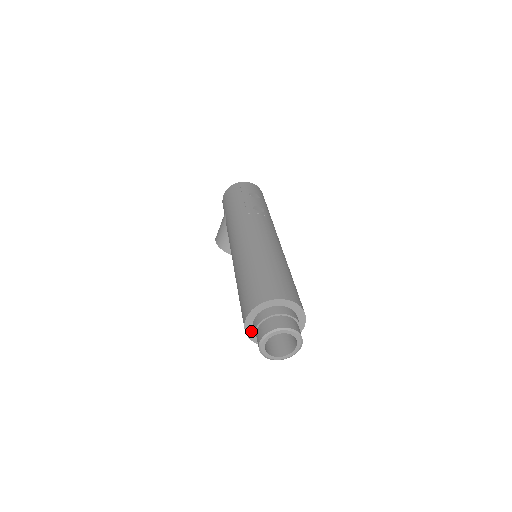
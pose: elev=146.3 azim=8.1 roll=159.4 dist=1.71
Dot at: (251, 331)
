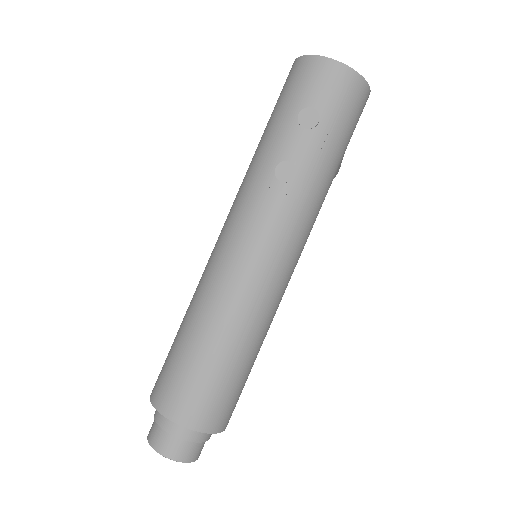
Dot at: occluded
